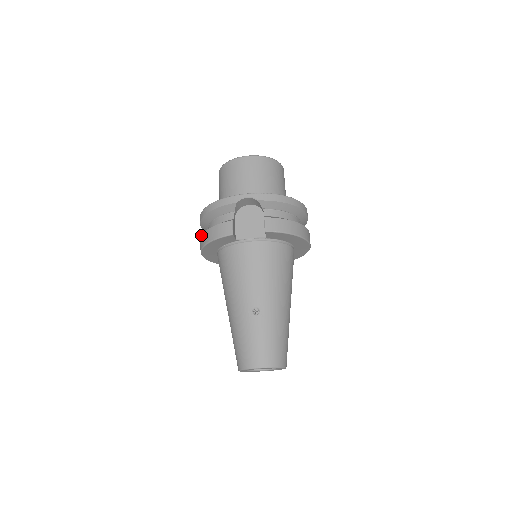
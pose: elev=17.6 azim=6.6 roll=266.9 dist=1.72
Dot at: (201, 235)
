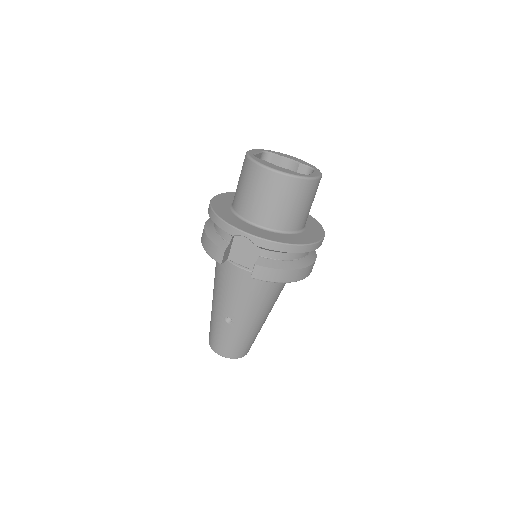
Dot at: (204, 226)
